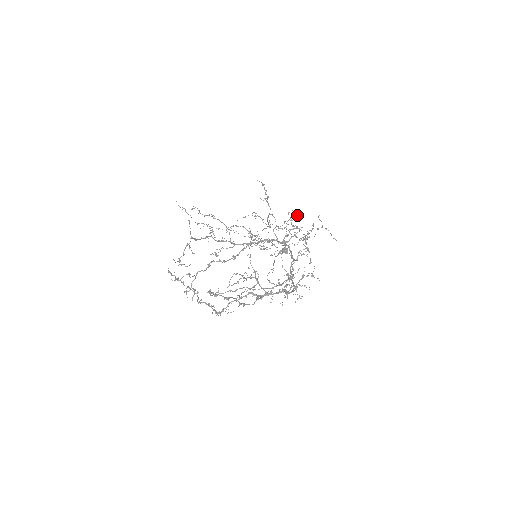
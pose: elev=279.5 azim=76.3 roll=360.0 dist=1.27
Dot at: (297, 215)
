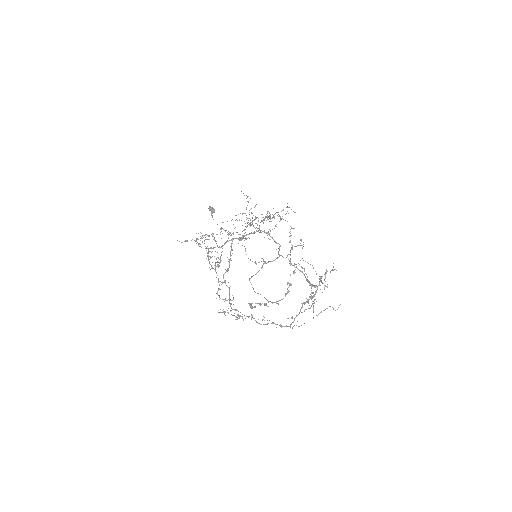
Dot at: occluded
